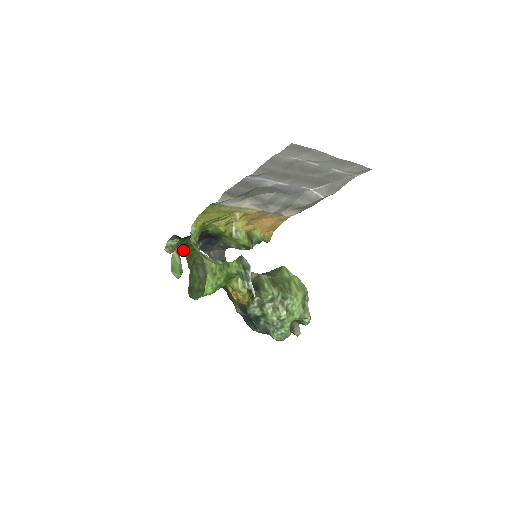
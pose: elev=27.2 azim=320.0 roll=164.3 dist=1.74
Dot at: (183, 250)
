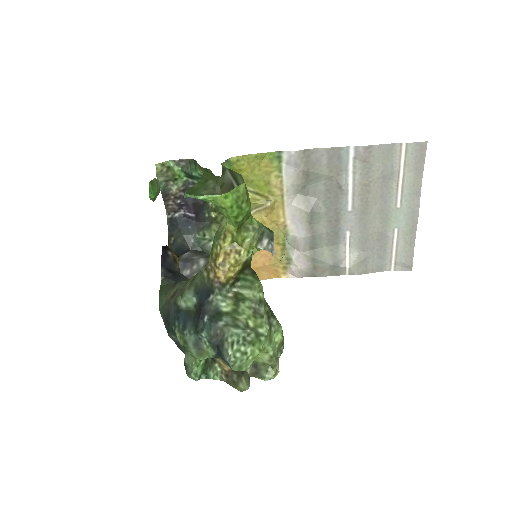
Dot at: (200, 167)
